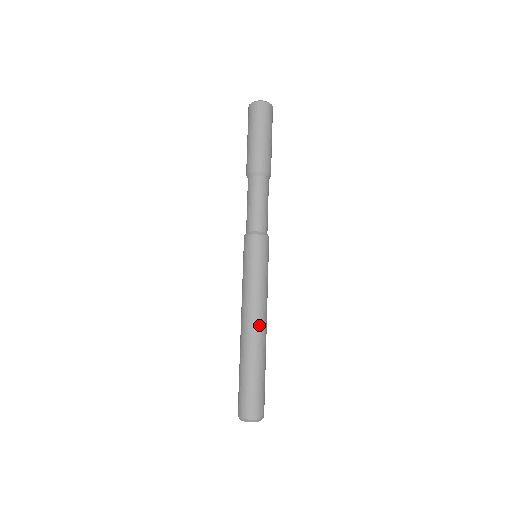
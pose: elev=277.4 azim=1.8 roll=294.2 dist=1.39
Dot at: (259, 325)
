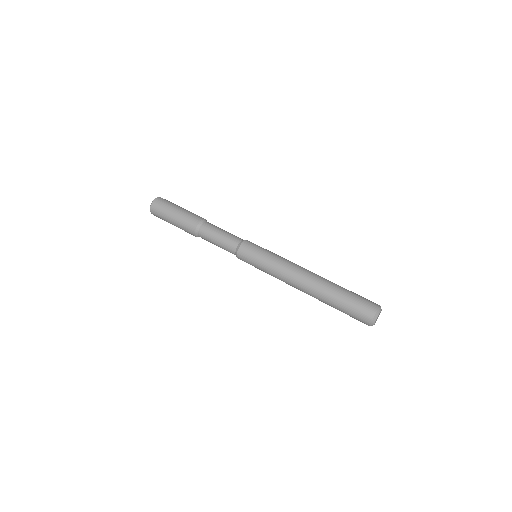
Dot at: (310, 271)
